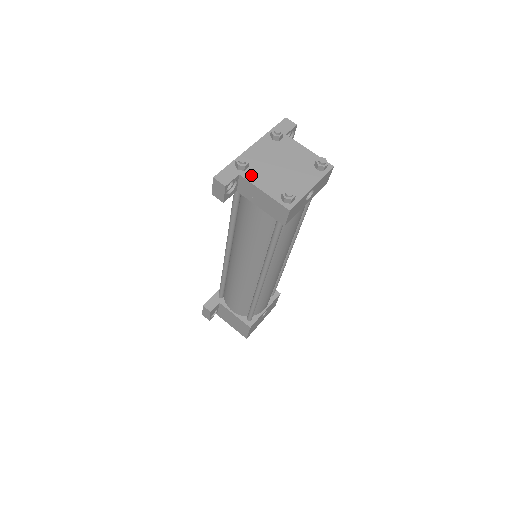
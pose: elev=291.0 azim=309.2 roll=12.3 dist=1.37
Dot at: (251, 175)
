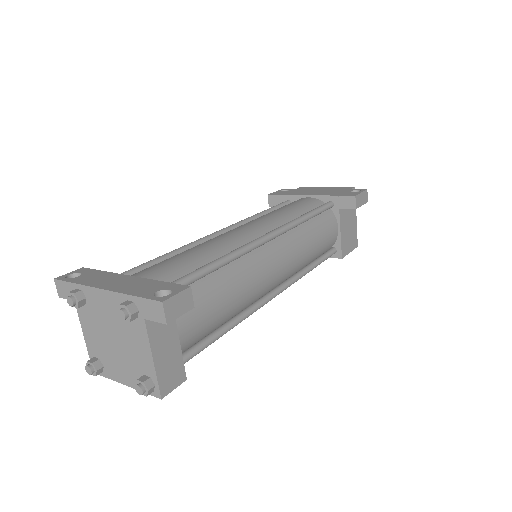
Dot at: (83, 313)
